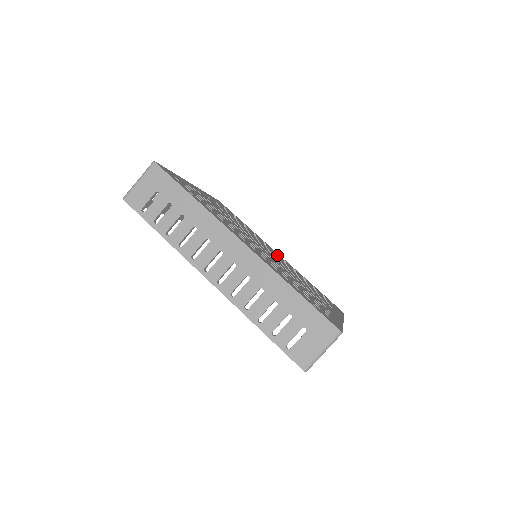
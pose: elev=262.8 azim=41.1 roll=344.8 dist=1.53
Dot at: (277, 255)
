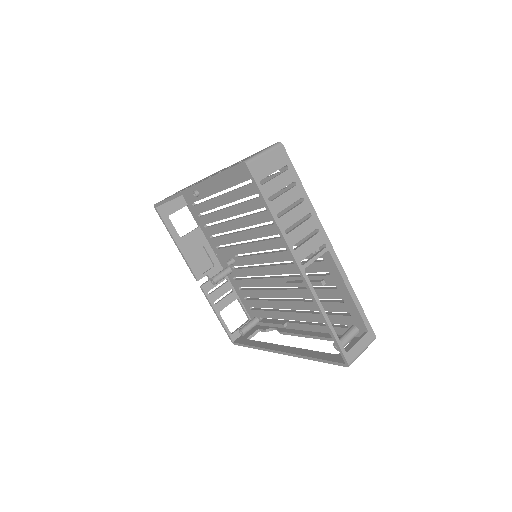
Dot at: occluded
